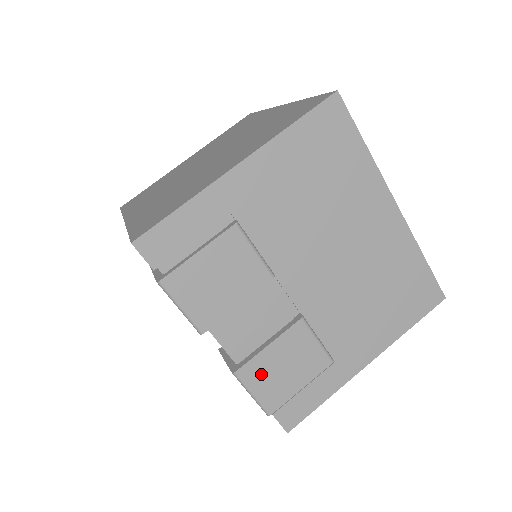
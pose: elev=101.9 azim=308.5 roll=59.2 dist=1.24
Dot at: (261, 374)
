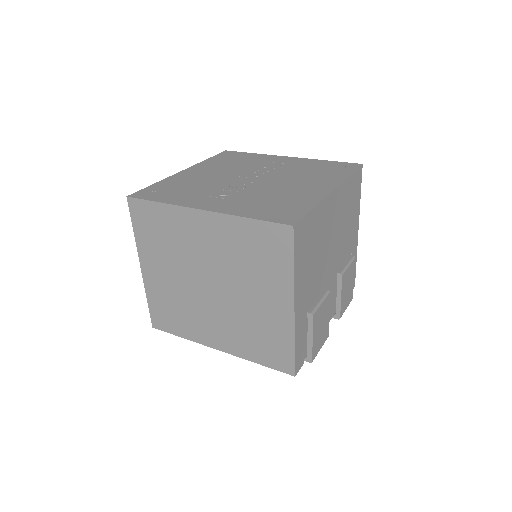
Dot at: (345, 303)
